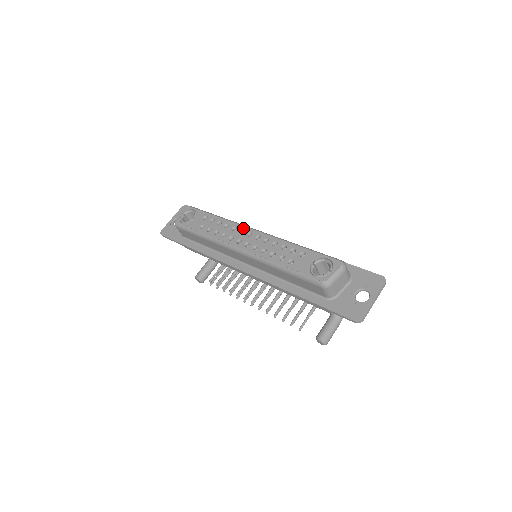
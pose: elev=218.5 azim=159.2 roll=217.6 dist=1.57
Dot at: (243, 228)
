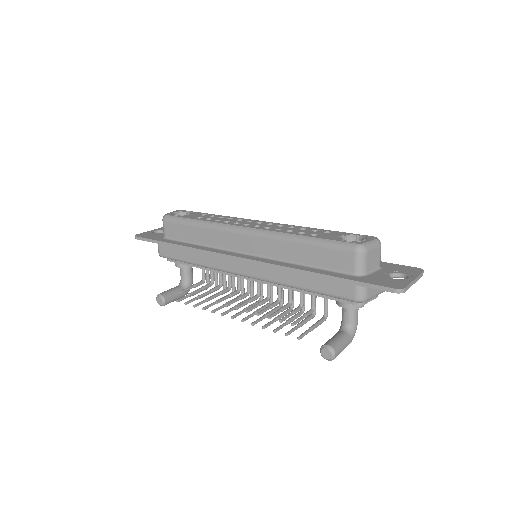
Dot at: (251, 220)
